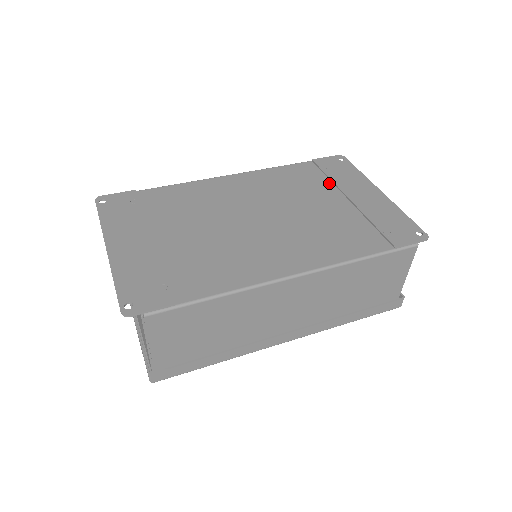
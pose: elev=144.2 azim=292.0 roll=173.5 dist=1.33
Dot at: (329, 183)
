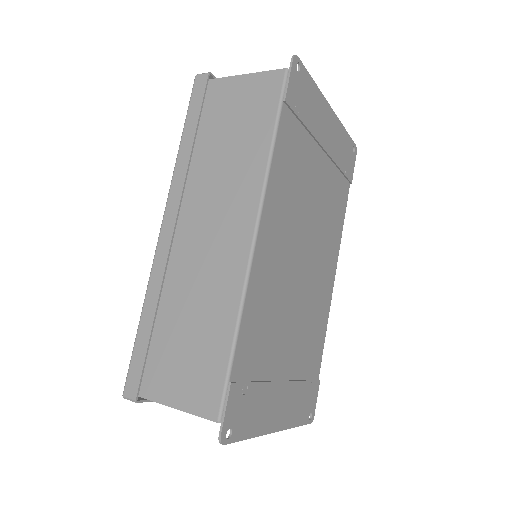
Dot at: (308, 137)
